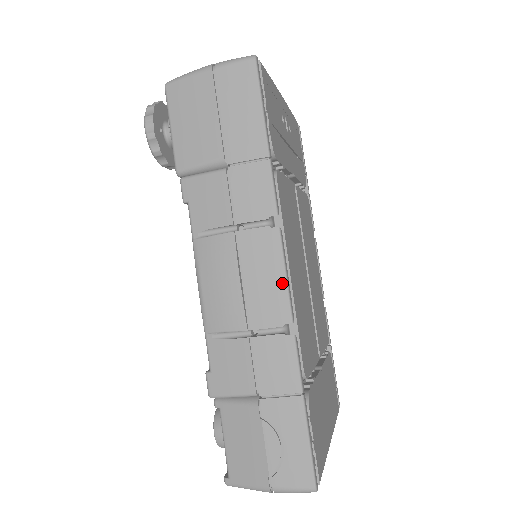
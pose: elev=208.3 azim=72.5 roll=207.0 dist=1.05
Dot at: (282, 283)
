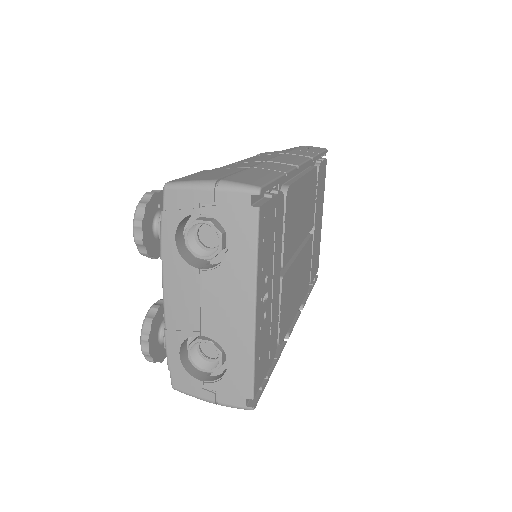
Dot at: occluded
